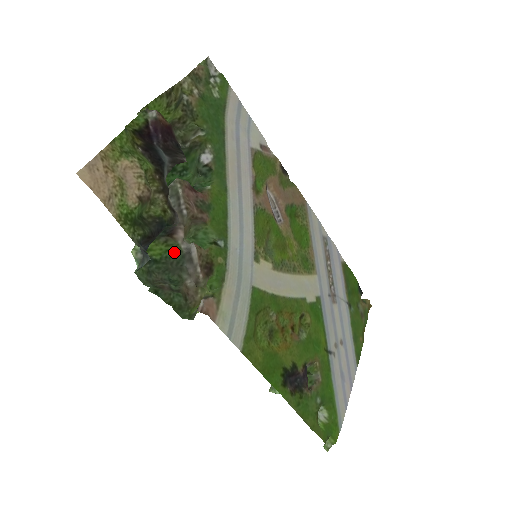
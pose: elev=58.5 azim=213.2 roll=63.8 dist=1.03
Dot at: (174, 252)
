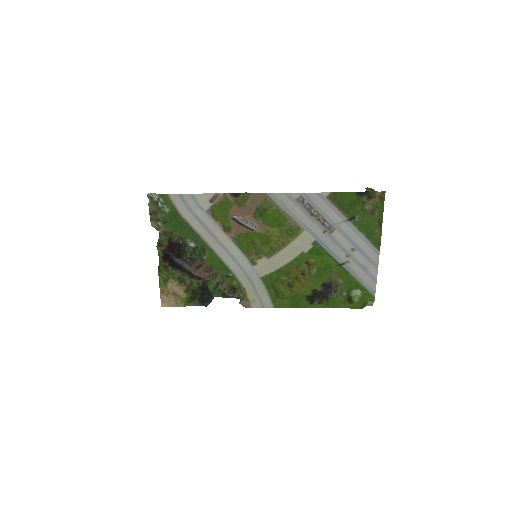
Dot at: occluded
